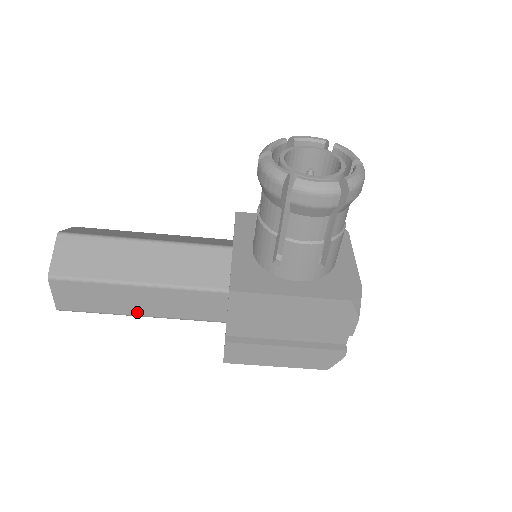
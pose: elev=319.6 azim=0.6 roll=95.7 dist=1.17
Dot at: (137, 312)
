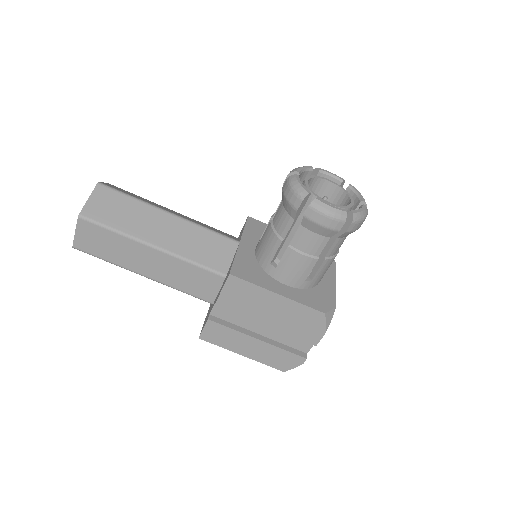
Dot at: (141, 271)
